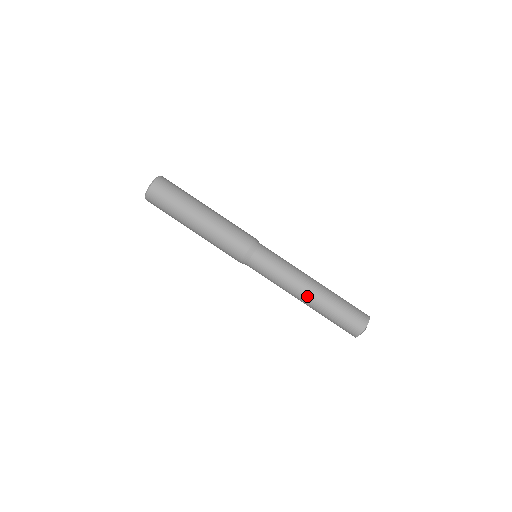
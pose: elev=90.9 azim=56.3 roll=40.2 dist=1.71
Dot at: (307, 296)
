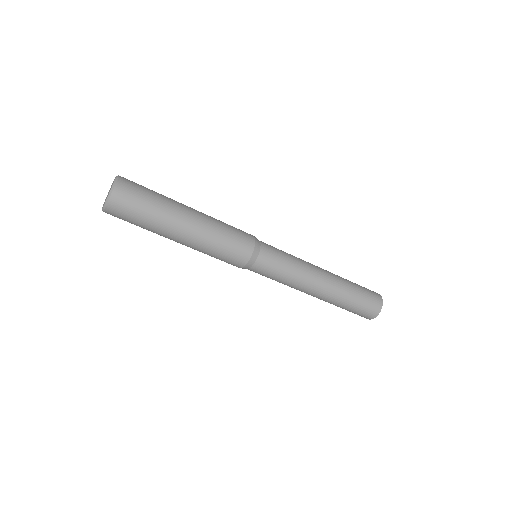
Dot at: (315, 296)
